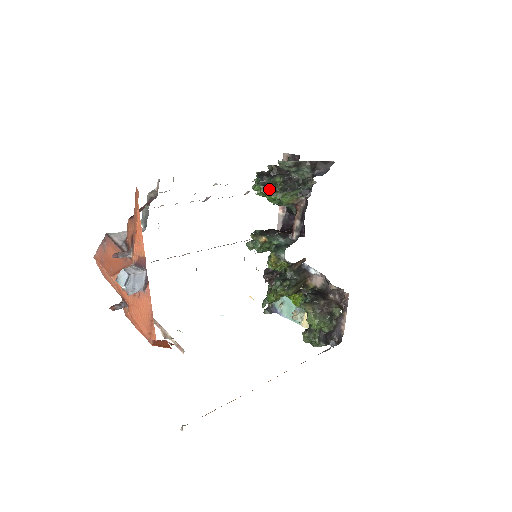
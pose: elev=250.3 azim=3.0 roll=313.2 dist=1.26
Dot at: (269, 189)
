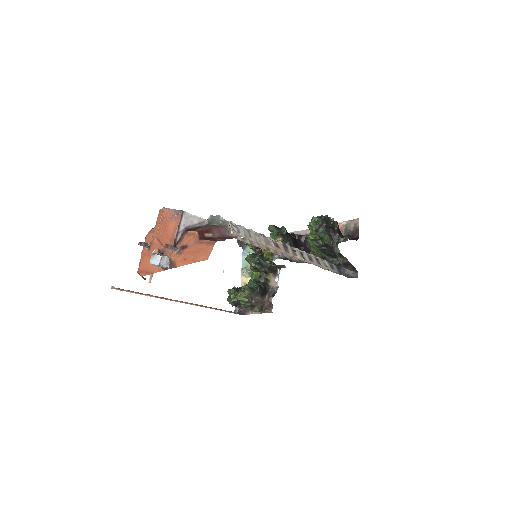
Dot at: (315, 235)
